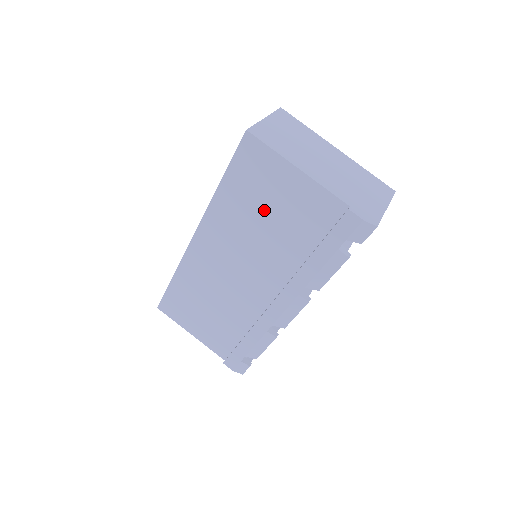
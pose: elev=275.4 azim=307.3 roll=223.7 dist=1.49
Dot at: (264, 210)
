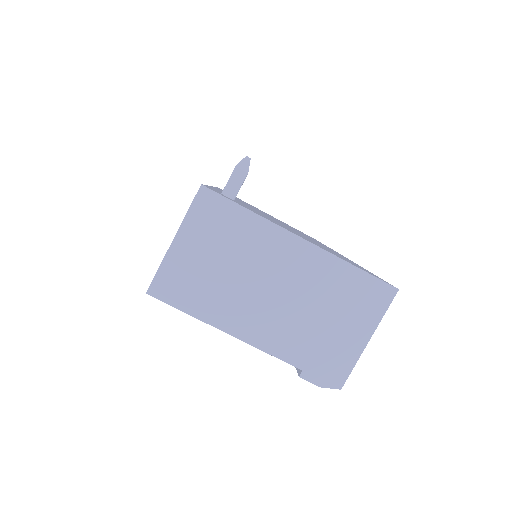
Dot at: occluded
